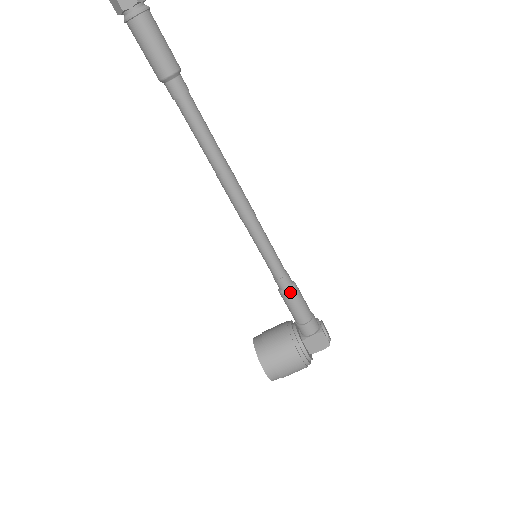
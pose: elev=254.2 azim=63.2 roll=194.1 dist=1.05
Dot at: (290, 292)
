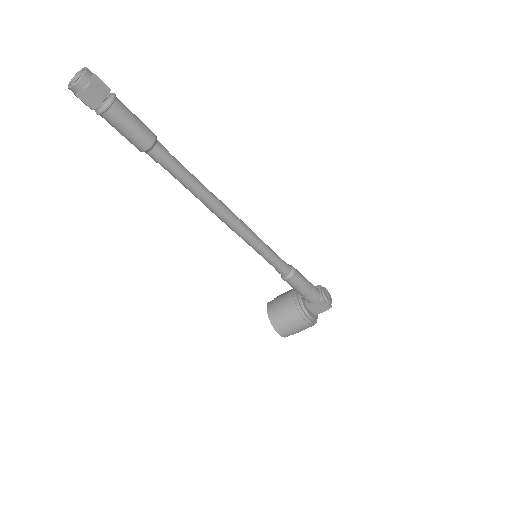
Dot at: (290, 278)
